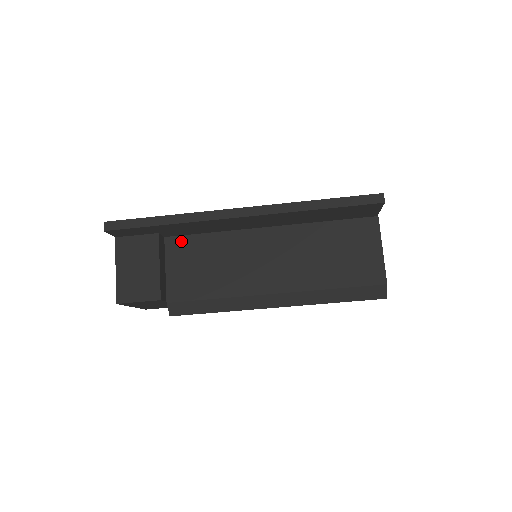
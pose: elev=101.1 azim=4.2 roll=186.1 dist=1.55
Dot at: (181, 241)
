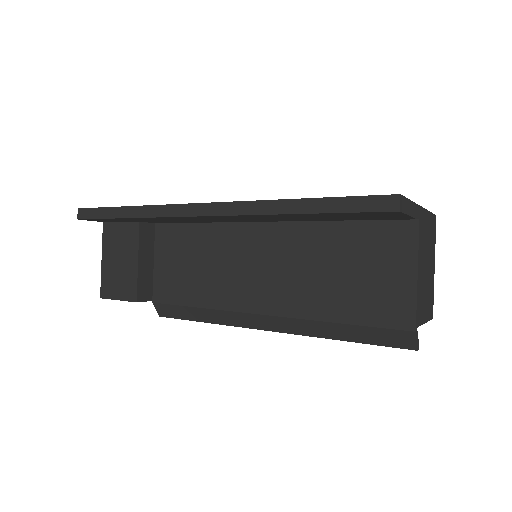
Dot at: (170, 230)
